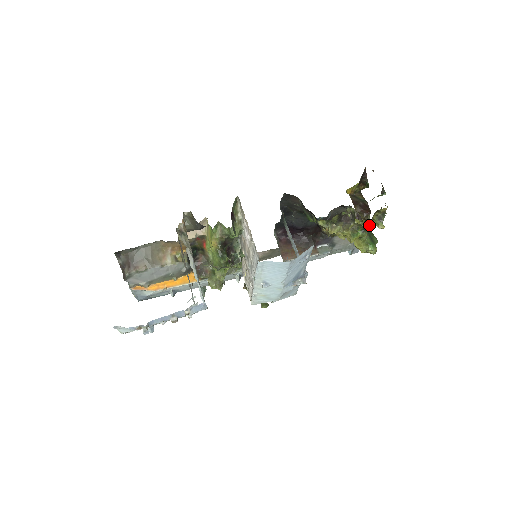
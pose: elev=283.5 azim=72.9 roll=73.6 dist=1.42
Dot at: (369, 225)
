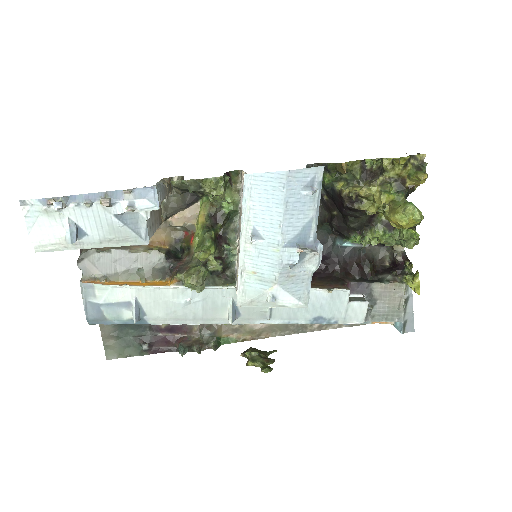
Dot at: (406, 185)
